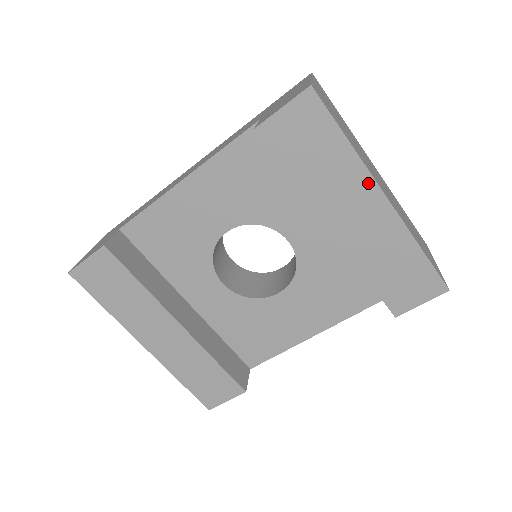
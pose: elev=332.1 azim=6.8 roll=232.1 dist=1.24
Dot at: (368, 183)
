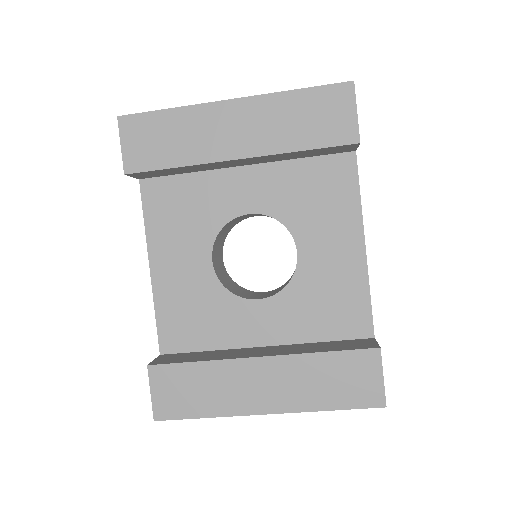
Dot at: (212, 109)
